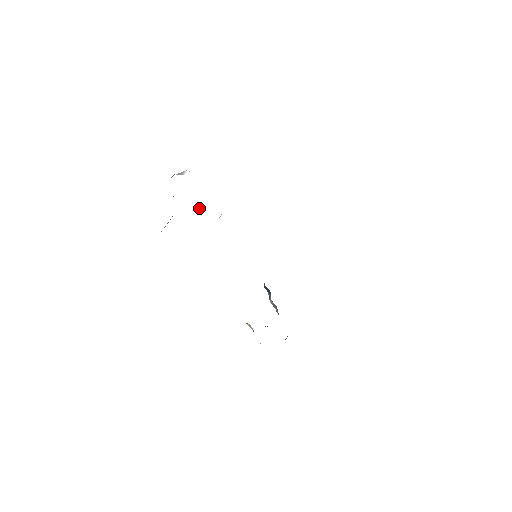
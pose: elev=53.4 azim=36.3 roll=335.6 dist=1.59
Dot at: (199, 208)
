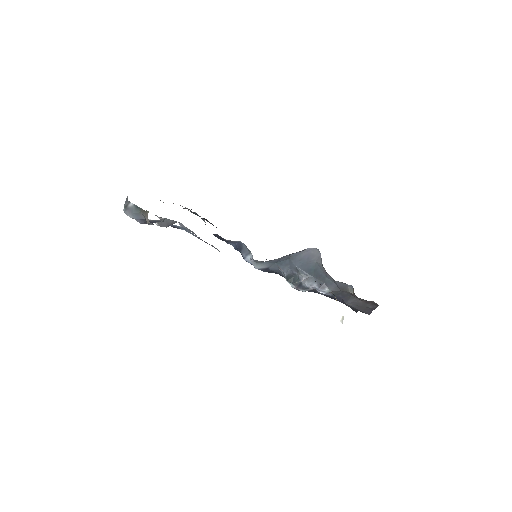
Dot at: occluded
